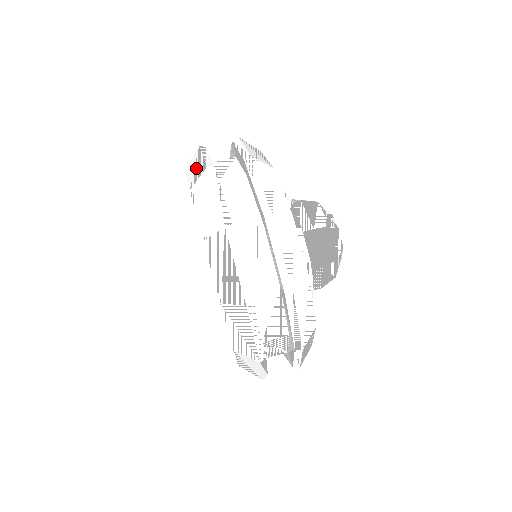
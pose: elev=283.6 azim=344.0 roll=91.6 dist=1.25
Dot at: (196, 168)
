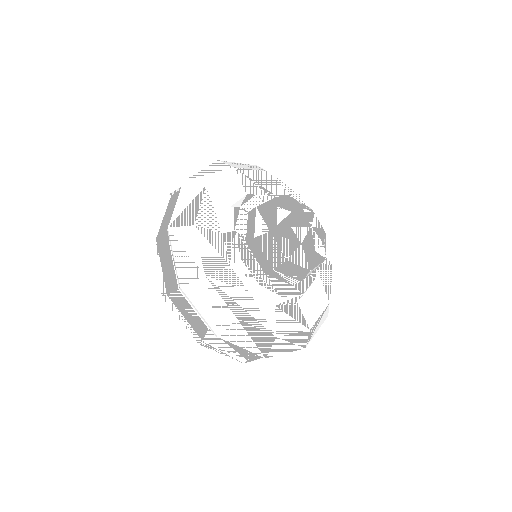
Dot at: occluded
